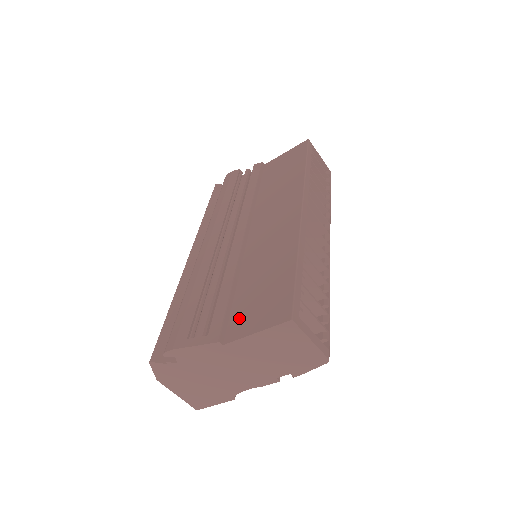
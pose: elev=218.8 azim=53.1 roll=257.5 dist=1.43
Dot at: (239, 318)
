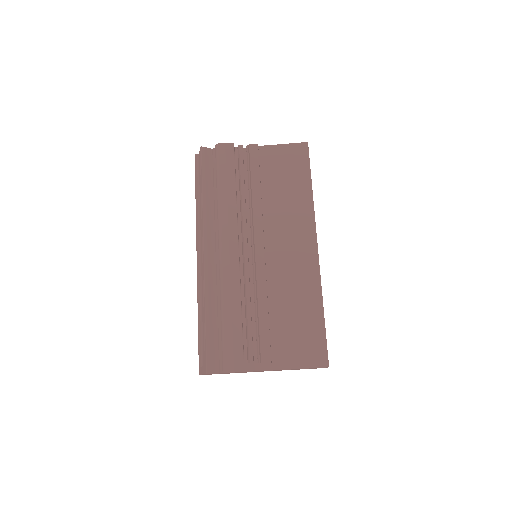
Dot at: (281, 349)
